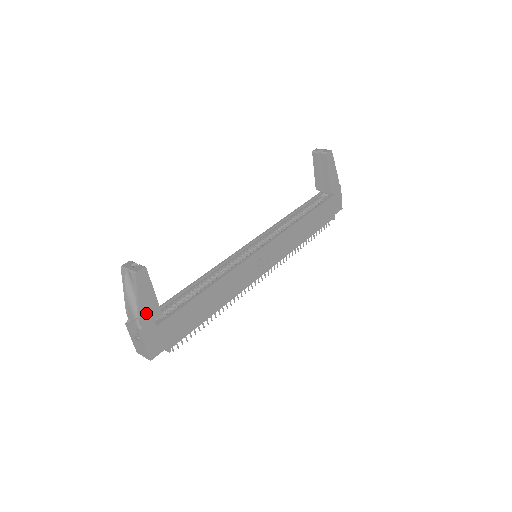
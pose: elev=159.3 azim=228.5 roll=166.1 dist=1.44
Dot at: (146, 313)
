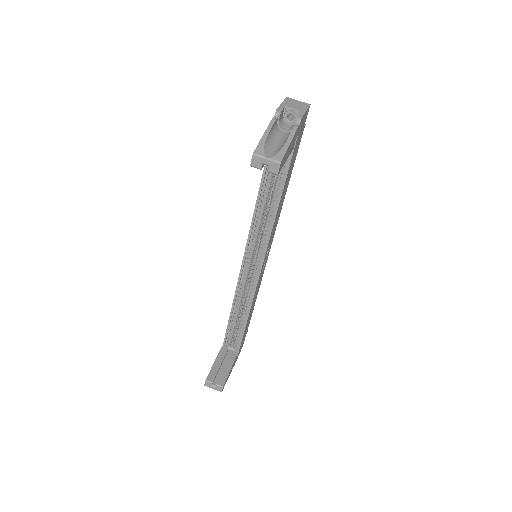
Dot at: occluded
